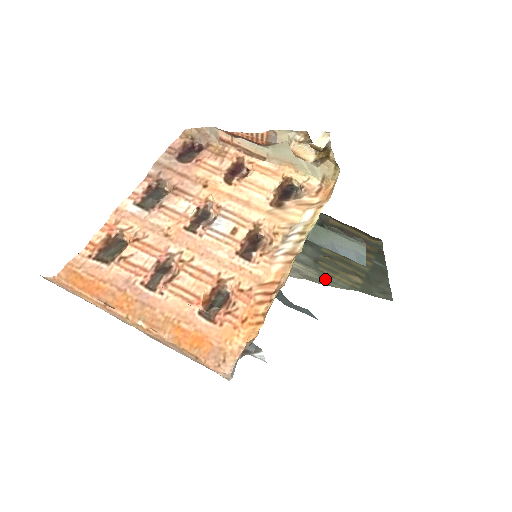
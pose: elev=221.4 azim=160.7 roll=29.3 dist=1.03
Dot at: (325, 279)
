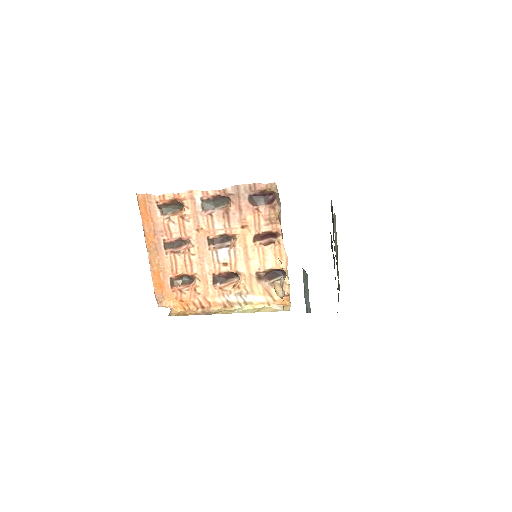
Dot at: occluded
